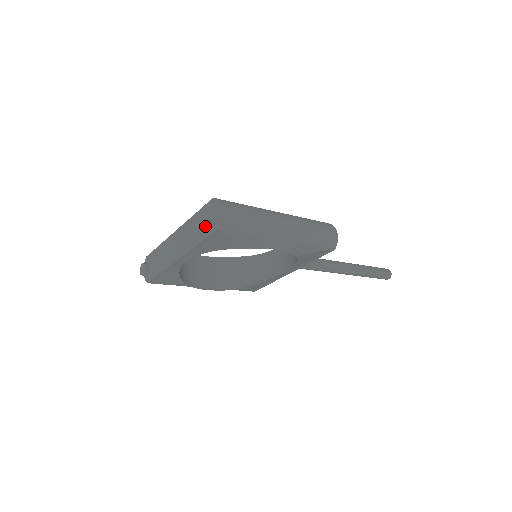
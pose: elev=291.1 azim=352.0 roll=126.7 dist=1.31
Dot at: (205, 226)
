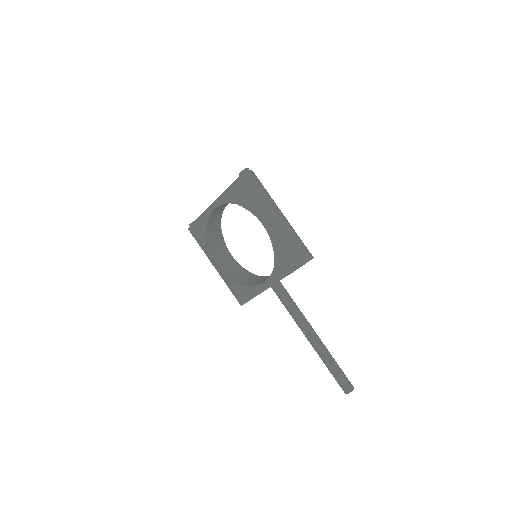
Dot at: occluded
